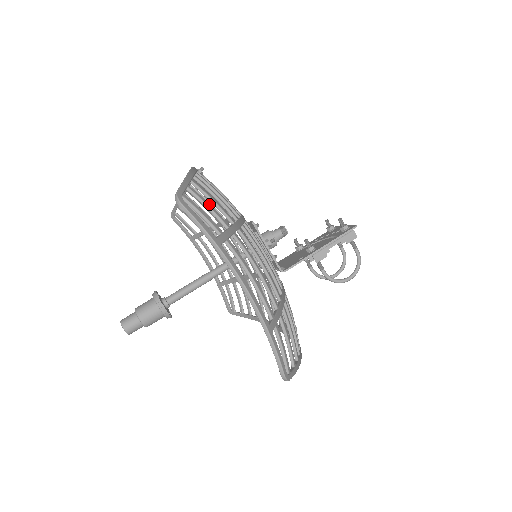
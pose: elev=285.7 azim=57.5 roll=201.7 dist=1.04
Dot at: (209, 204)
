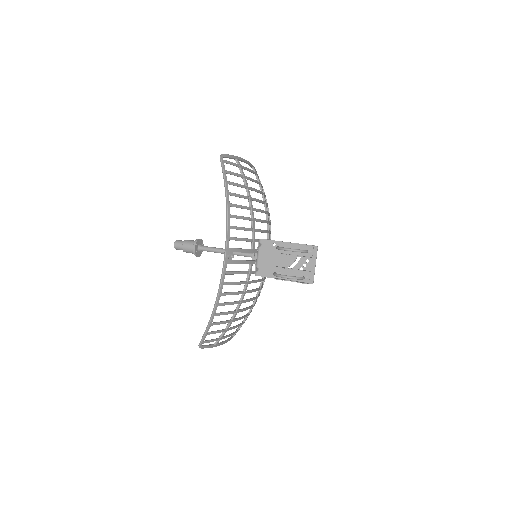
Dot at: (262, 186)
